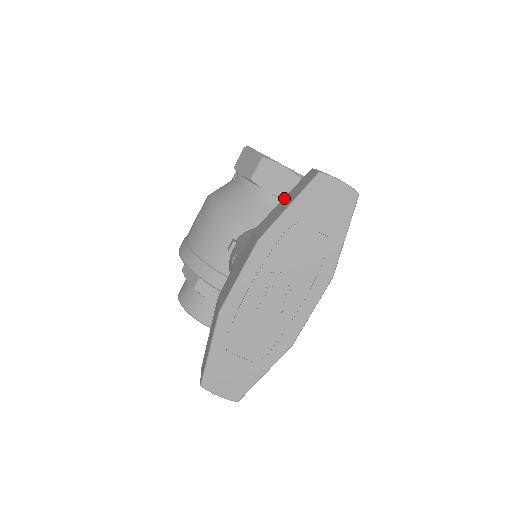
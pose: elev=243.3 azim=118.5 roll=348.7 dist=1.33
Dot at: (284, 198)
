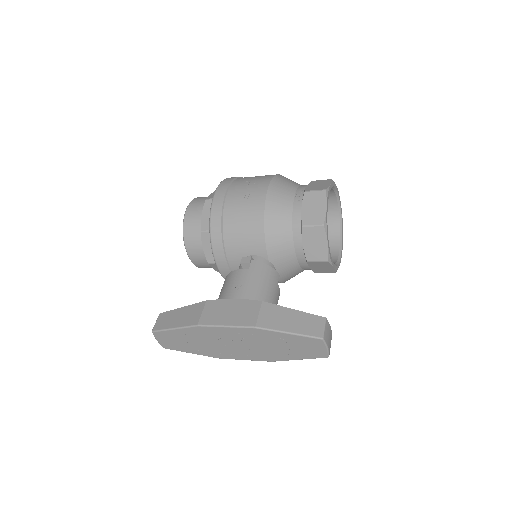
Dot at: (295, 311)
